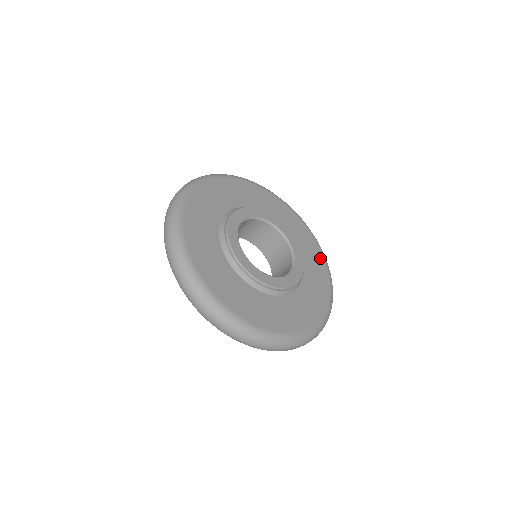
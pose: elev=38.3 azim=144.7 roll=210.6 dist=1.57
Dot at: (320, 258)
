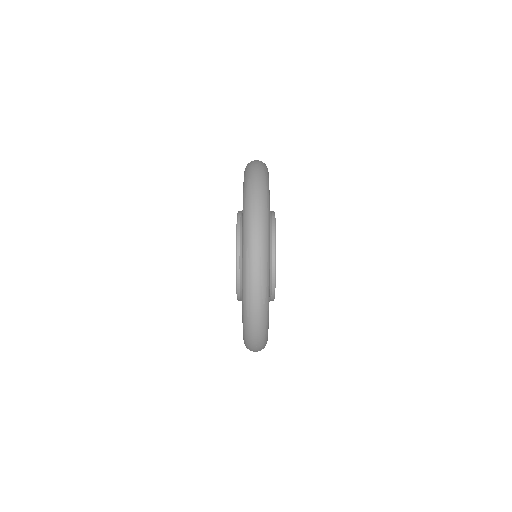
Dot at: occluded
